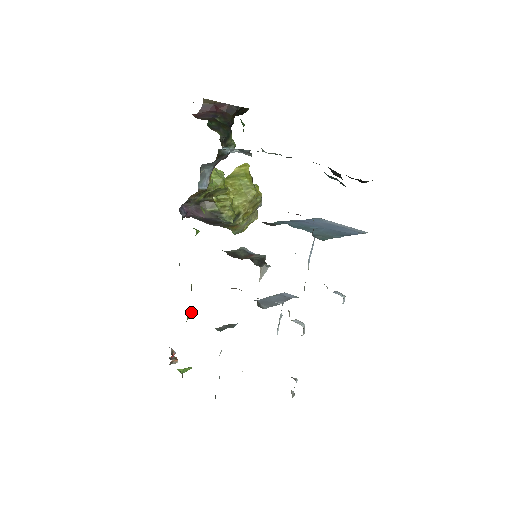
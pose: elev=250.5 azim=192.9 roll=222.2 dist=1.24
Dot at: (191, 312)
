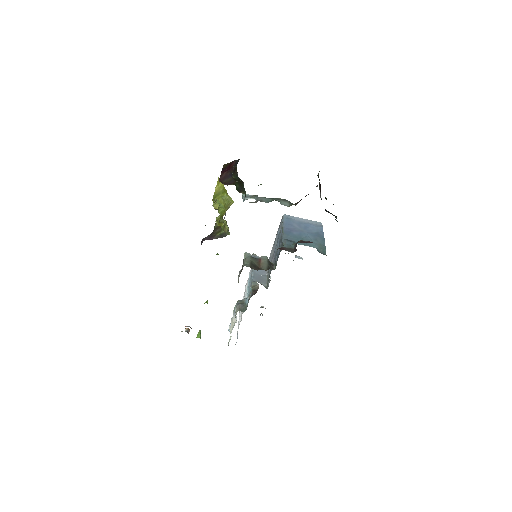
Dot at: (207, 301)
